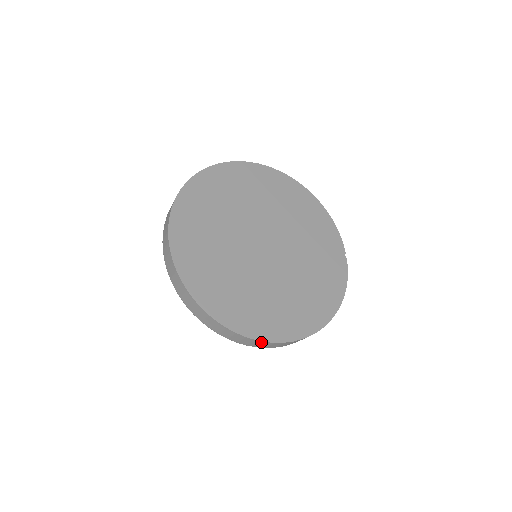
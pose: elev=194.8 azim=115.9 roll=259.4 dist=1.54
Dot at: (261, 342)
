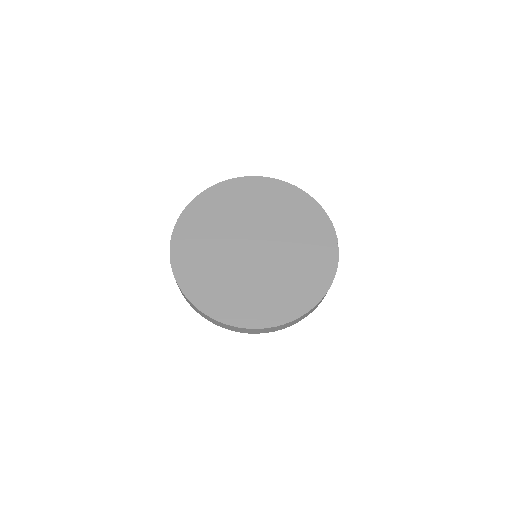
Dot at: (246, 329)
